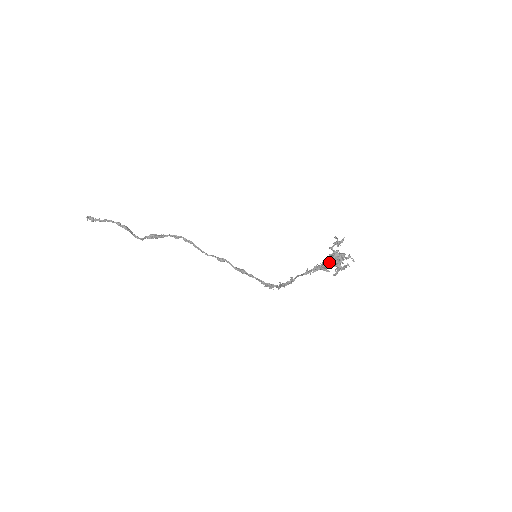
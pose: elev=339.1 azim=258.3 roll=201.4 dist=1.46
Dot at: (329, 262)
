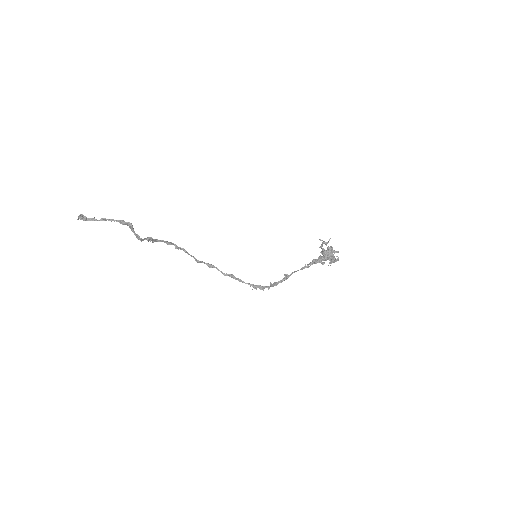
Dot at: (324, 256)
